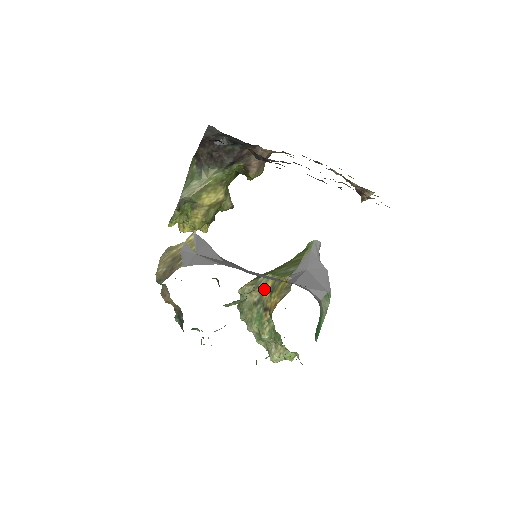
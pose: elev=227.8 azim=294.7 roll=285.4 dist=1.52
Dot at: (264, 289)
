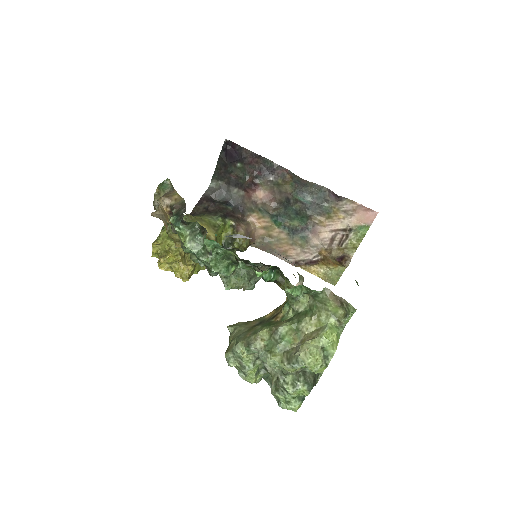
Dot at: (265, 315)
